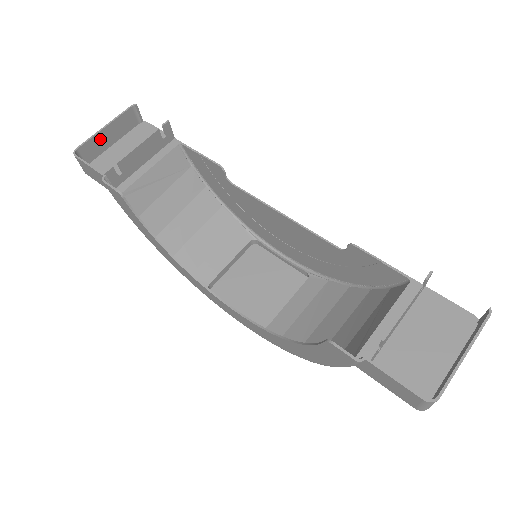
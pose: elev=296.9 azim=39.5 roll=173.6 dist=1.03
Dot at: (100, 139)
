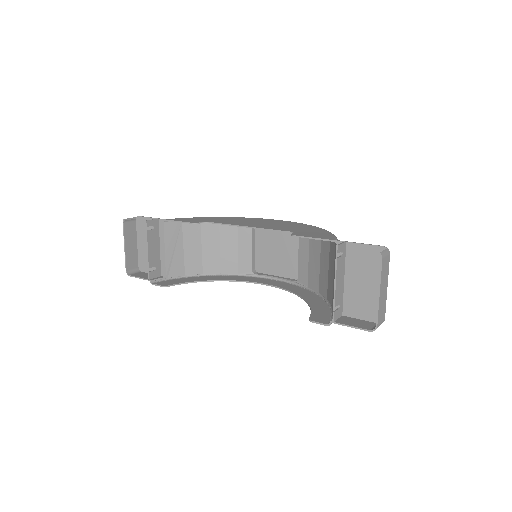
Dot at: (129, 253)
